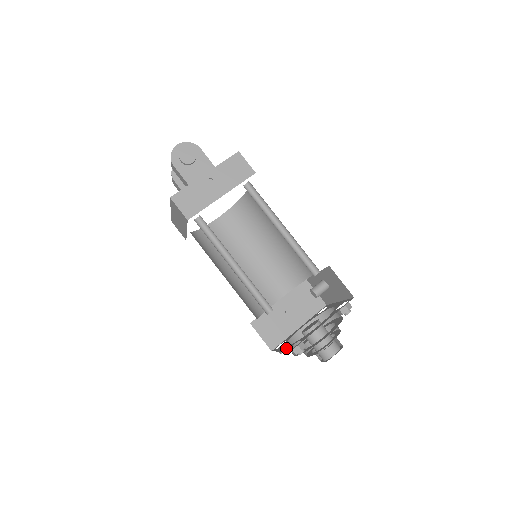
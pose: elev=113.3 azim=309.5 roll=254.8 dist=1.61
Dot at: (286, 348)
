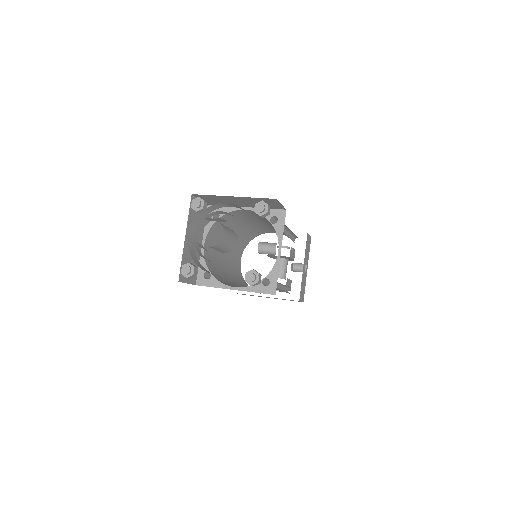
Dot at: occluded
